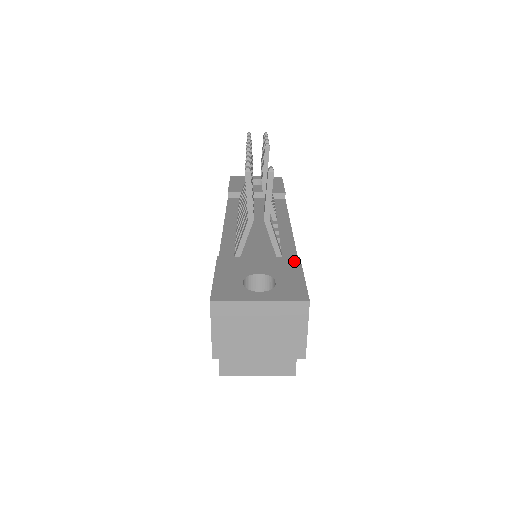
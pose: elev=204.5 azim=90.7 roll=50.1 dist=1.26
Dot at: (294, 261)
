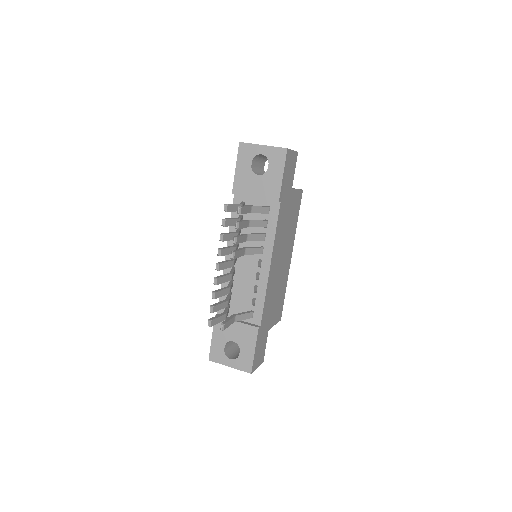
Dot at: (254, 332)
